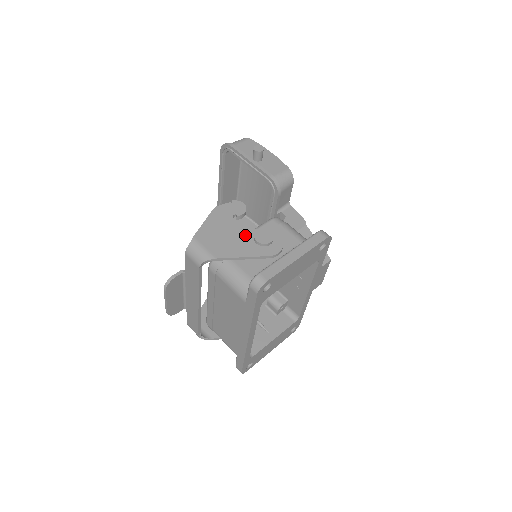
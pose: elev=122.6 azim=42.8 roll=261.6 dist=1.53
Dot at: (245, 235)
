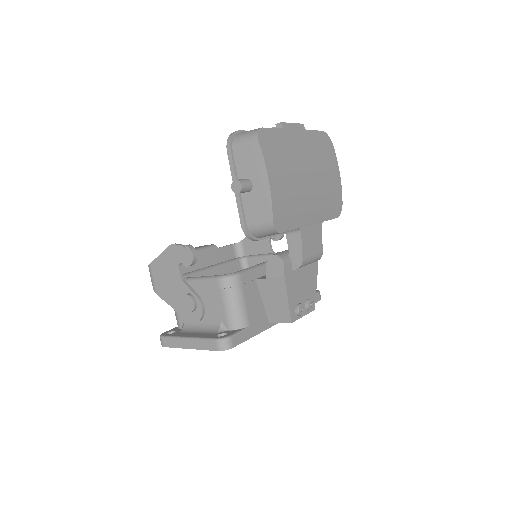
Dot at: (180, 289)
